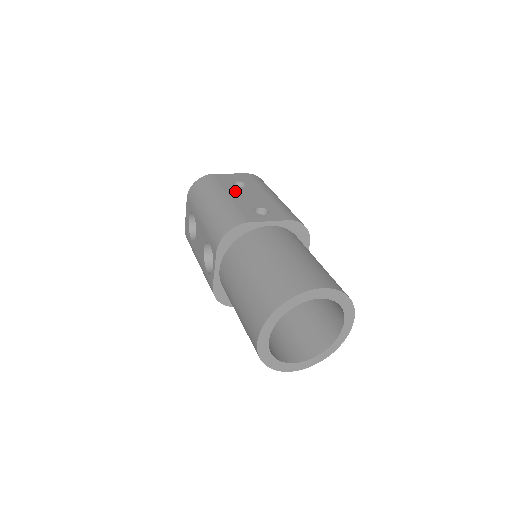
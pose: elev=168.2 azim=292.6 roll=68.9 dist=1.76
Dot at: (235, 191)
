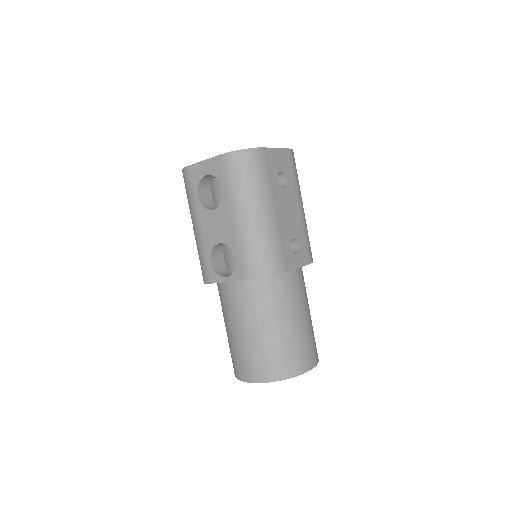
Dot at: (279, 199)
